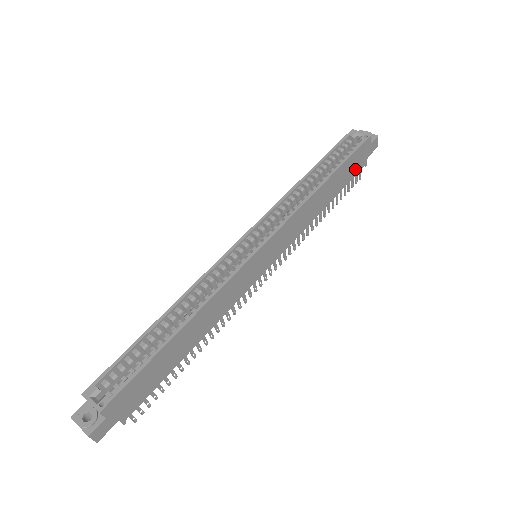
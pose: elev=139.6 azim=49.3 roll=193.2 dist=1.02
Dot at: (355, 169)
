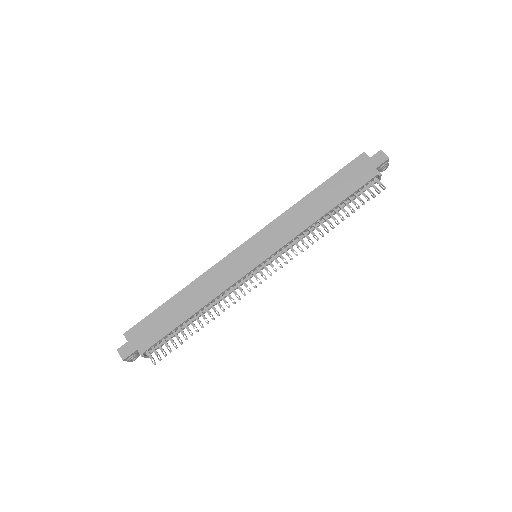
Dot at: (359, 180)
